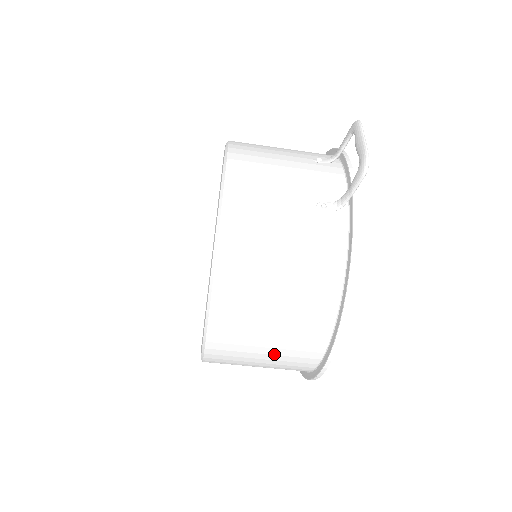
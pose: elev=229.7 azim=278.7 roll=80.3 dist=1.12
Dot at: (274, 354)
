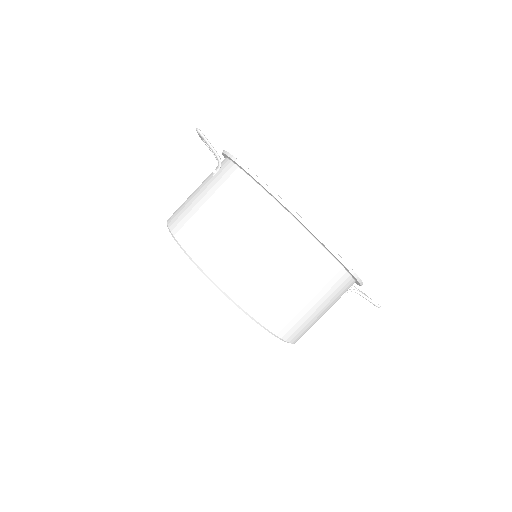
Dot at: (276, 260)
